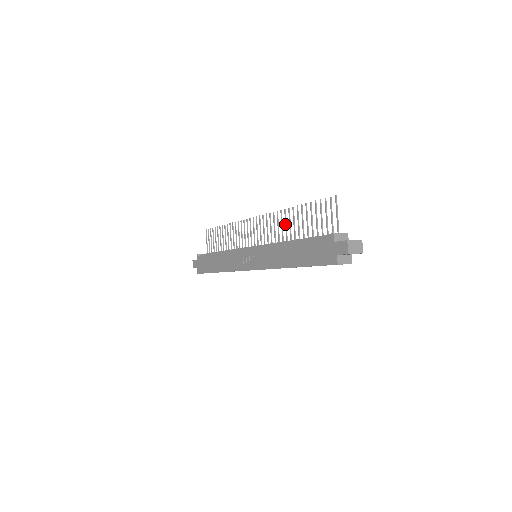
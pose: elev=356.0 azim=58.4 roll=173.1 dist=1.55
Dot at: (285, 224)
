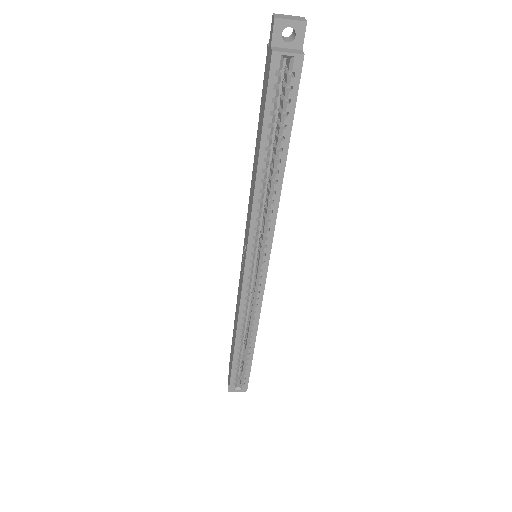
Dot at: occluded
